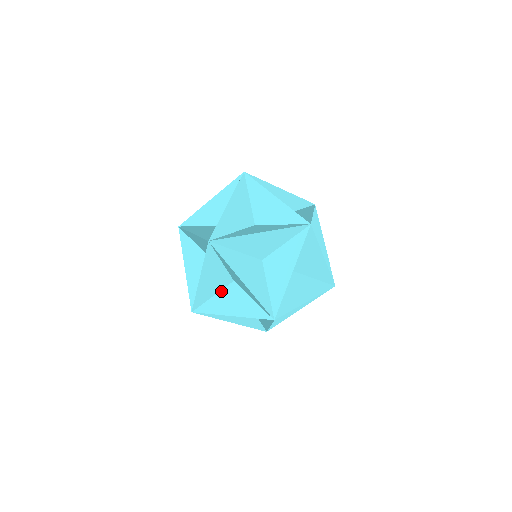
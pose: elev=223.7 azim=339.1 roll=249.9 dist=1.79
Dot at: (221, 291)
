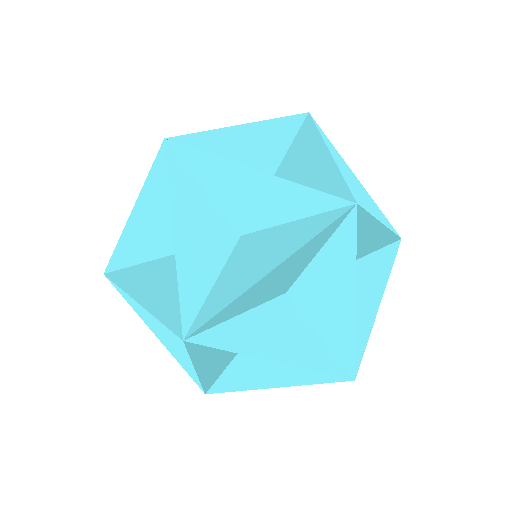
Dot at: occluded
